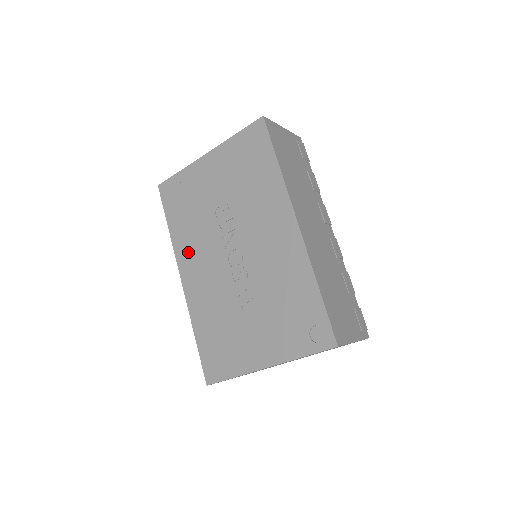
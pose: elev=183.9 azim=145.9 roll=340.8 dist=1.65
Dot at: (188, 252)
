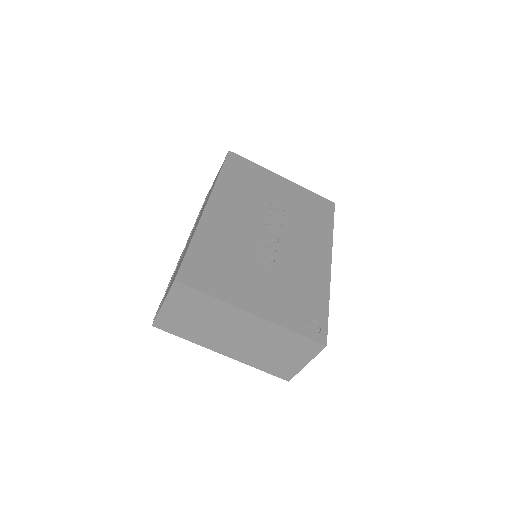
Dot at: (228, 198)
